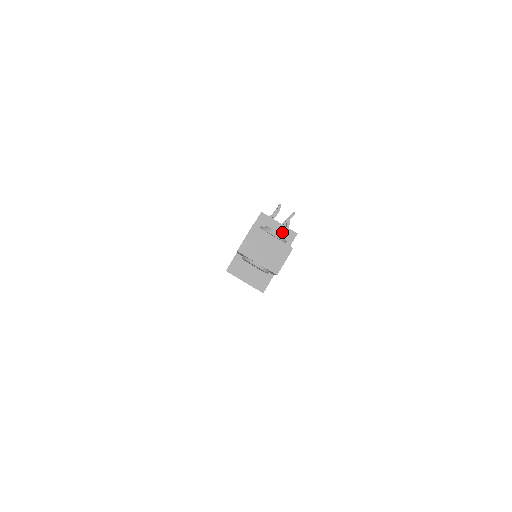
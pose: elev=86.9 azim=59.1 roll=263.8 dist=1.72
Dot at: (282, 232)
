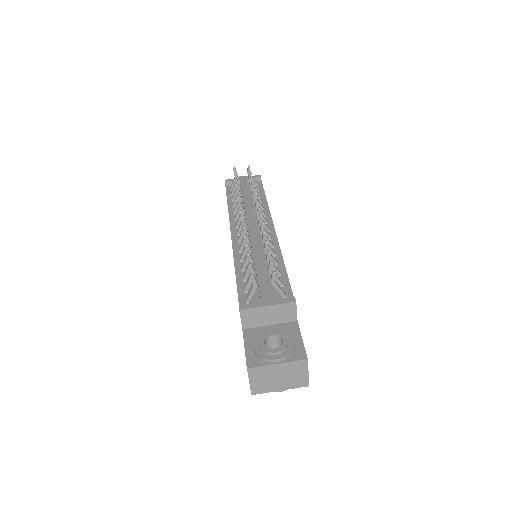
Dot at: (278, 311)
